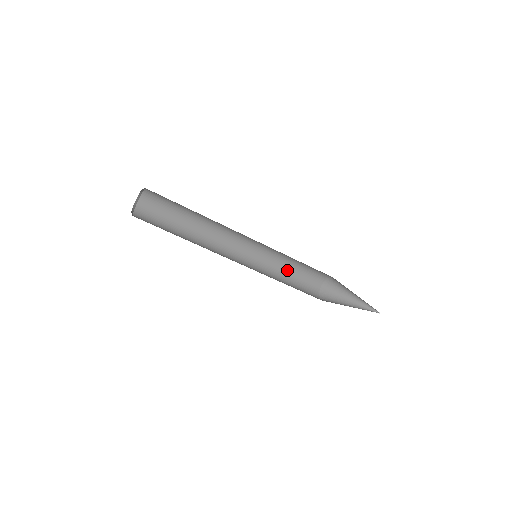
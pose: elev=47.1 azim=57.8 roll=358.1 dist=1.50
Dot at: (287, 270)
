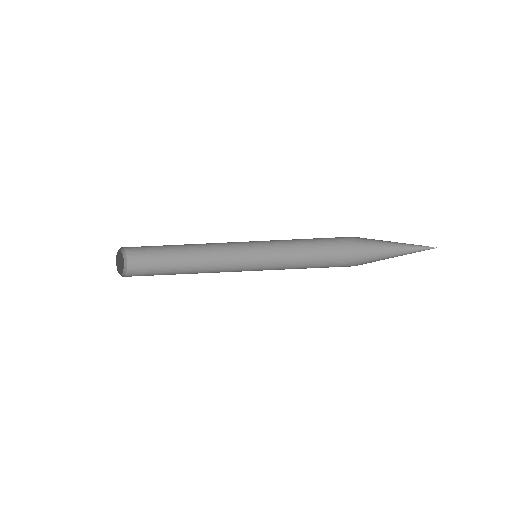
Dot at: (303, 265)
